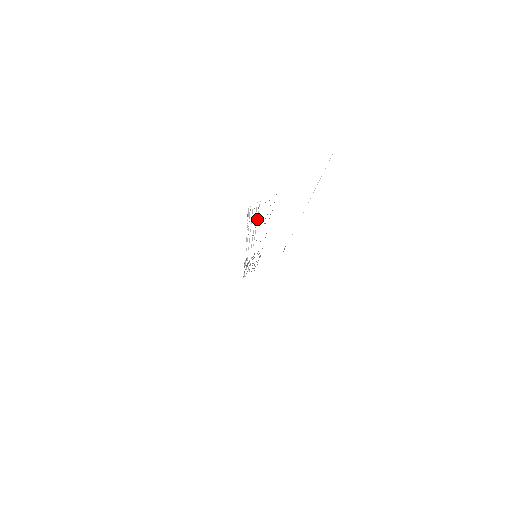
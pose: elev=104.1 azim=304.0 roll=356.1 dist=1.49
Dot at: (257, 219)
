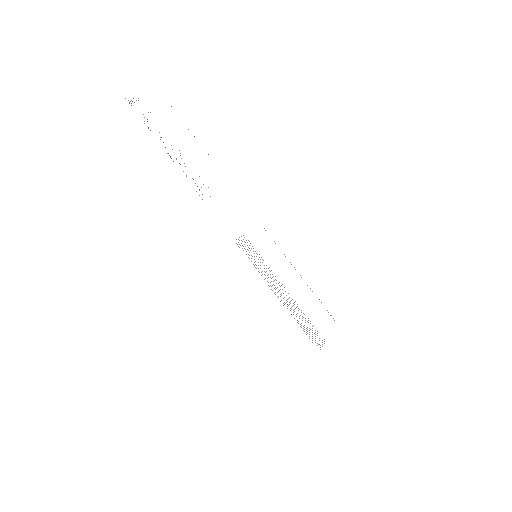
Dot at: occluded
